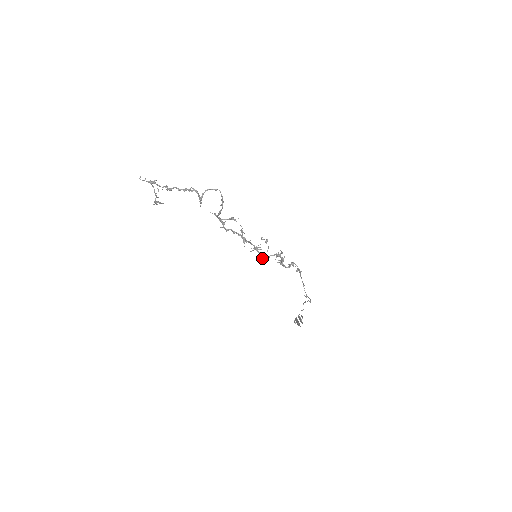
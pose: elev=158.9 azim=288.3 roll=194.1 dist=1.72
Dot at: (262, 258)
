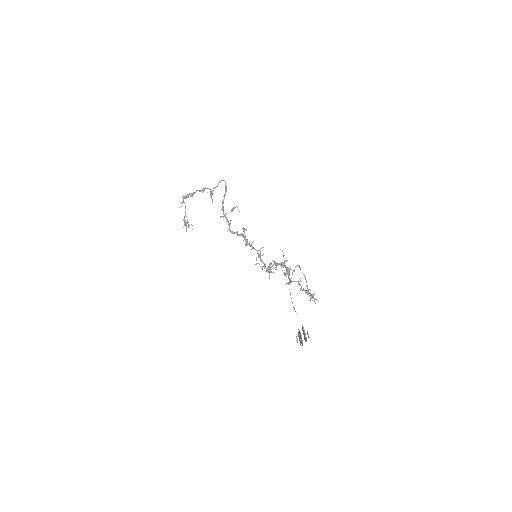
Dot at: (266, 270)
